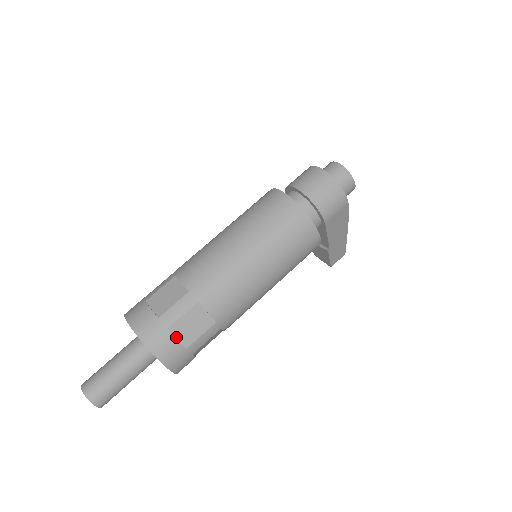
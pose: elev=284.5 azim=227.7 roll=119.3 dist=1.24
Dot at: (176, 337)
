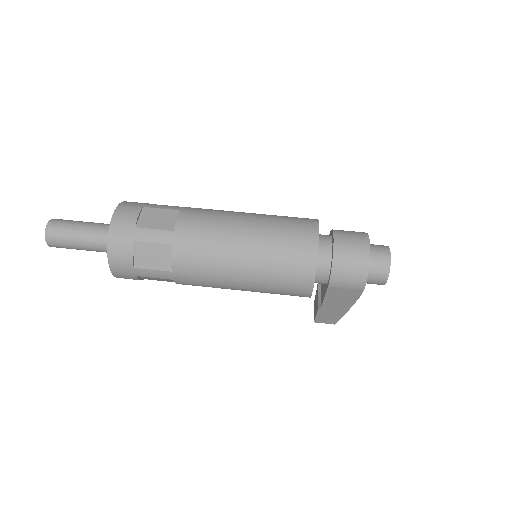
Dot at: (134, 253)
